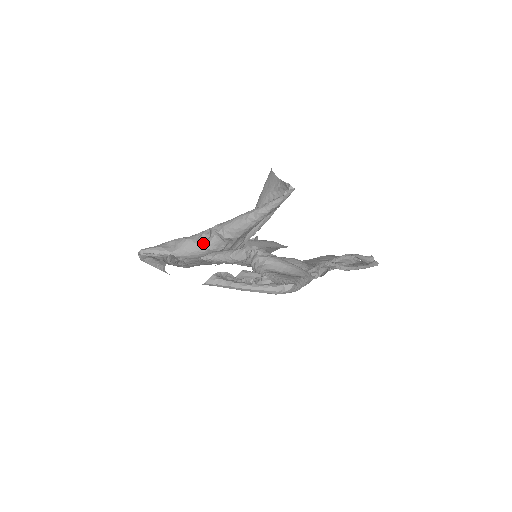
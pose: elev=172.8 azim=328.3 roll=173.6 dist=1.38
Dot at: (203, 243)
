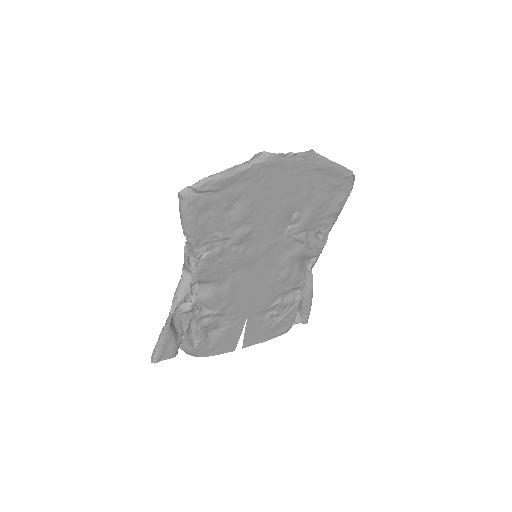
Dot at: occluded
